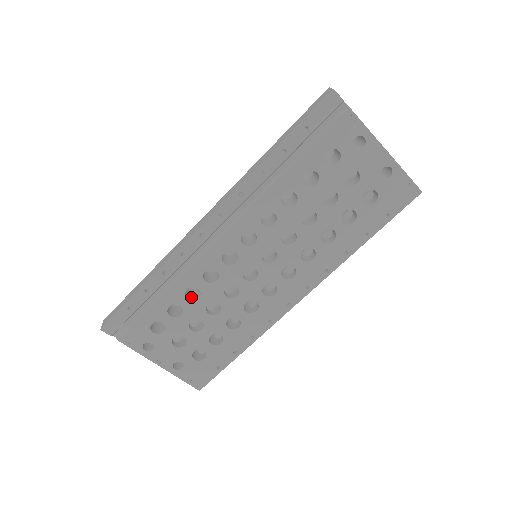
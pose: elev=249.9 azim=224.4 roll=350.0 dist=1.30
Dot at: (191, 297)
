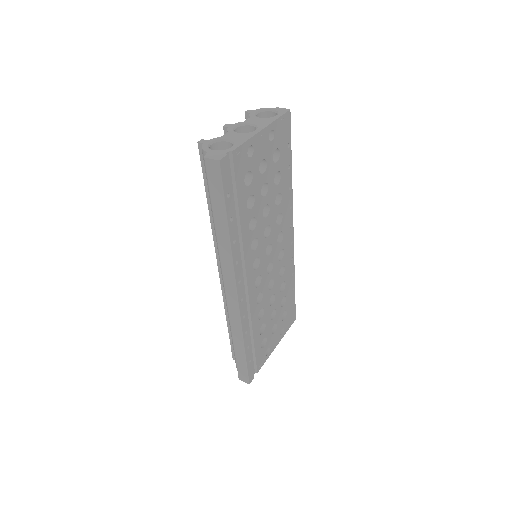
Dot at: (259, 315)
